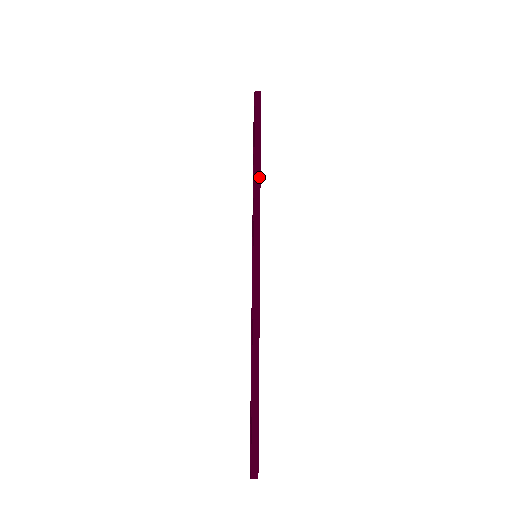
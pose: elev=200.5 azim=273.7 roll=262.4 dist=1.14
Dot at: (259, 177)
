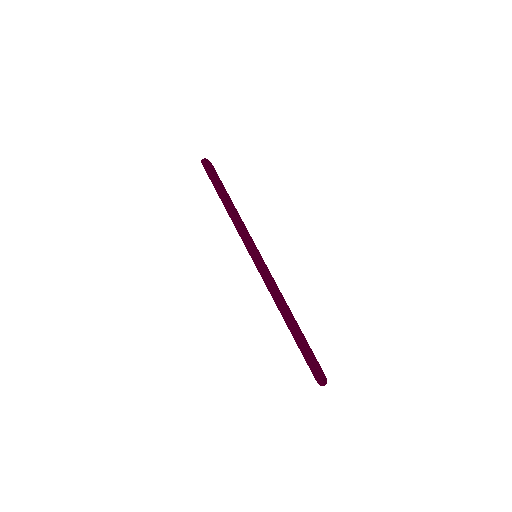
Dot at: (229, 210)
